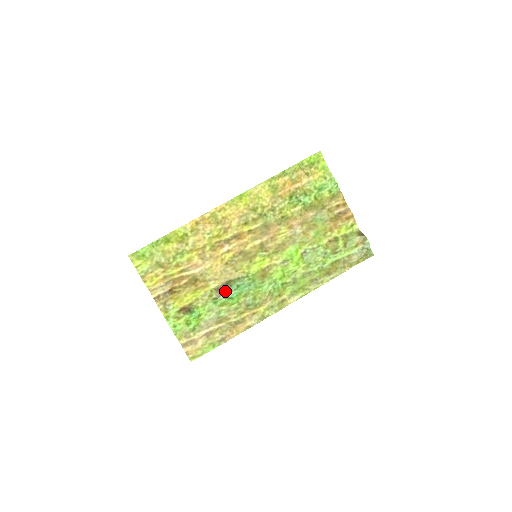
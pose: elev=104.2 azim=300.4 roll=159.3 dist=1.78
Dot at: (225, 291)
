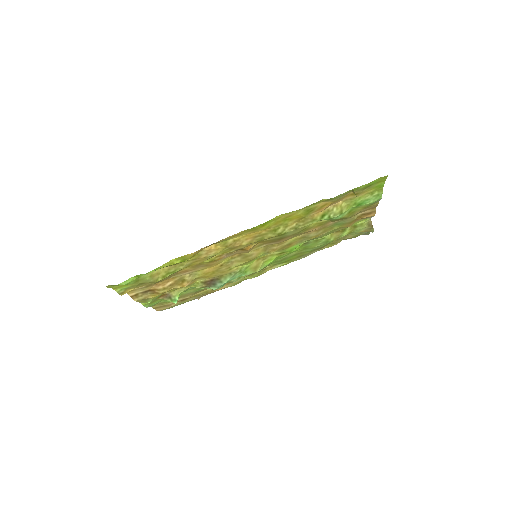
Dot at: (213, 285)
